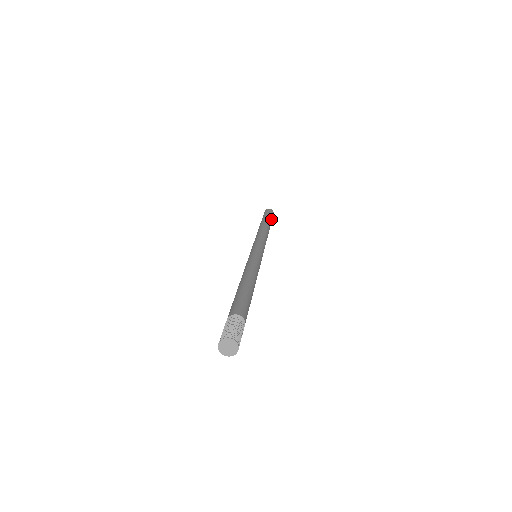
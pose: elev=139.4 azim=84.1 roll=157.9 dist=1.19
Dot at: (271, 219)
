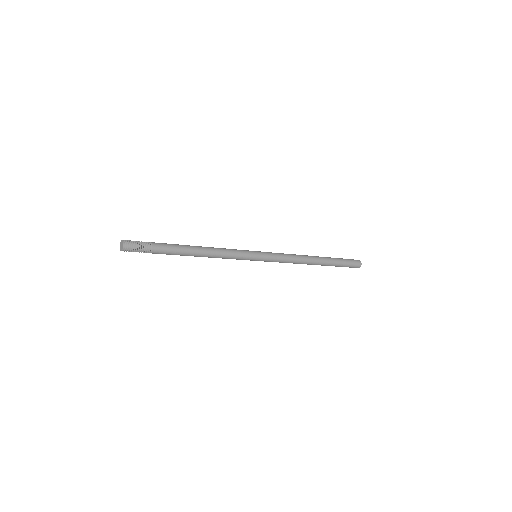
Dot at: (340, 262)
